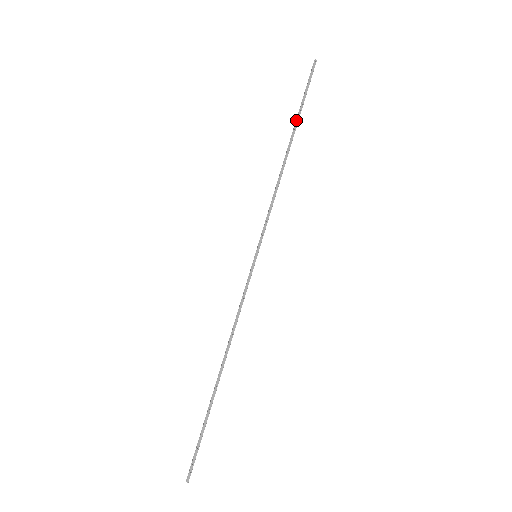
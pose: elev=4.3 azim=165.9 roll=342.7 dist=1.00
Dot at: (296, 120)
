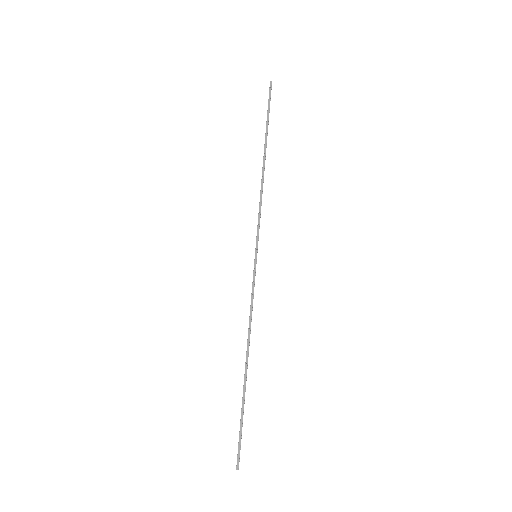
Dot at: (265, 134)
